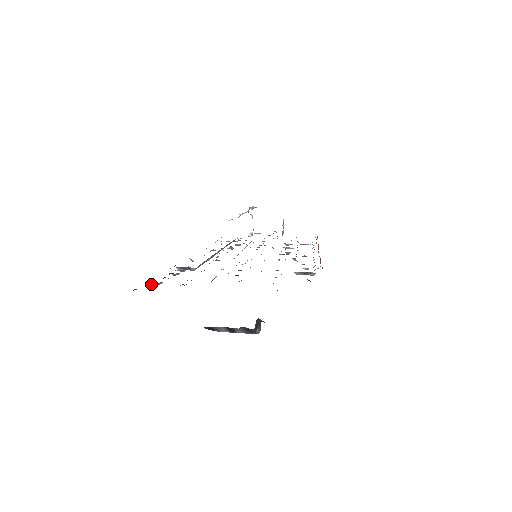
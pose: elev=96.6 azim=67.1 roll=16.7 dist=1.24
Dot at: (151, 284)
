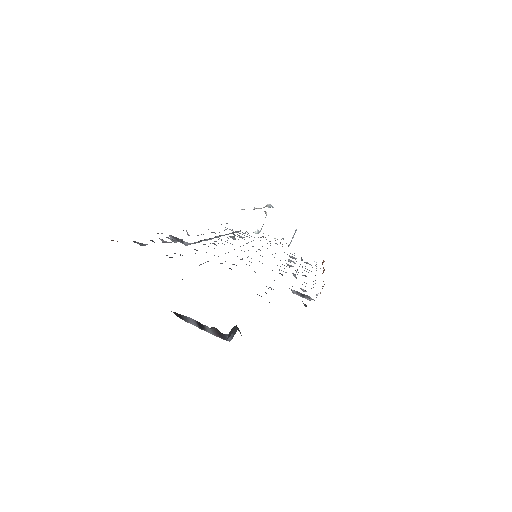
Dot at: (134, 241)
